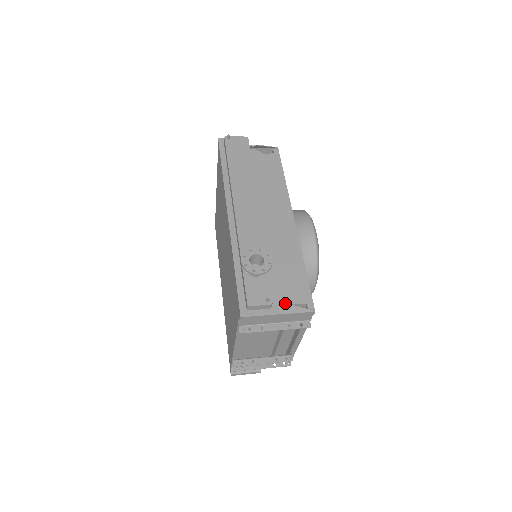
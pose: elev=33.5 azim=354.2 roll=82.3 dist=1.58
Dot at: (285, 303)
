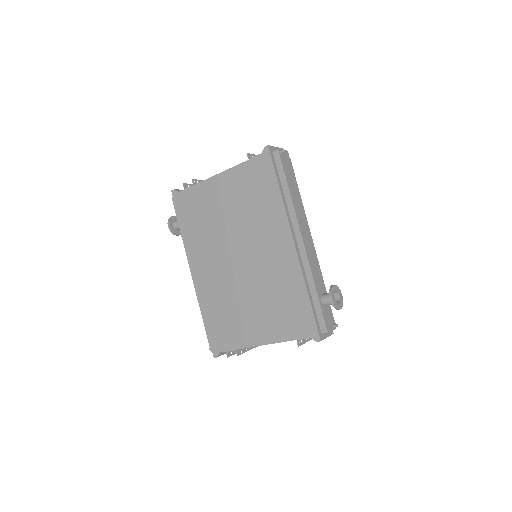
Dot at: occluded
